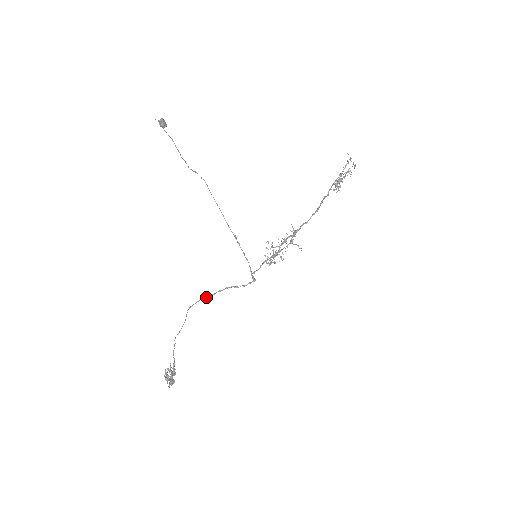
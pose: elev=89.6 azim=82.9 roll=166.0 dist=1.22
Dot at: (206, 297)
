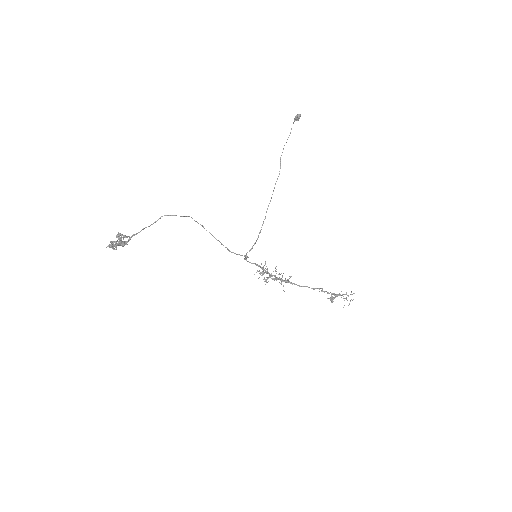
Dot at: occluded
